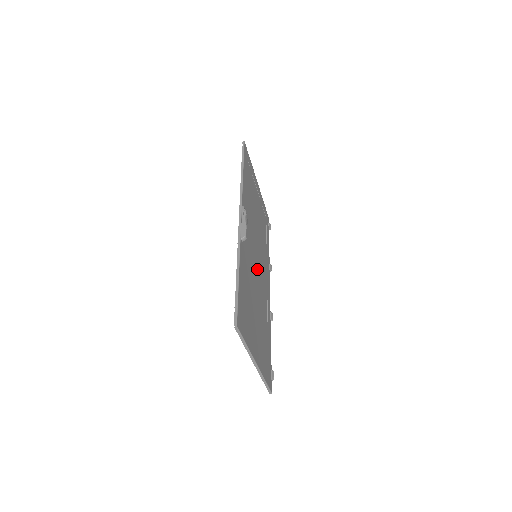
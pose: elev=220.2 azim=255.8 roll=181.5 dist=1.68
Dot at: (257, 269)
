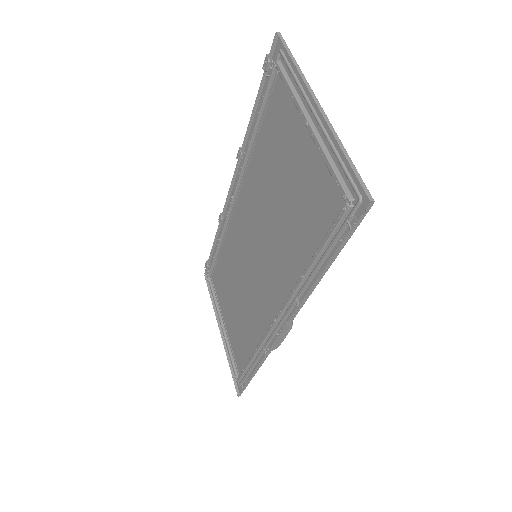
Dot at: (249, 262)
